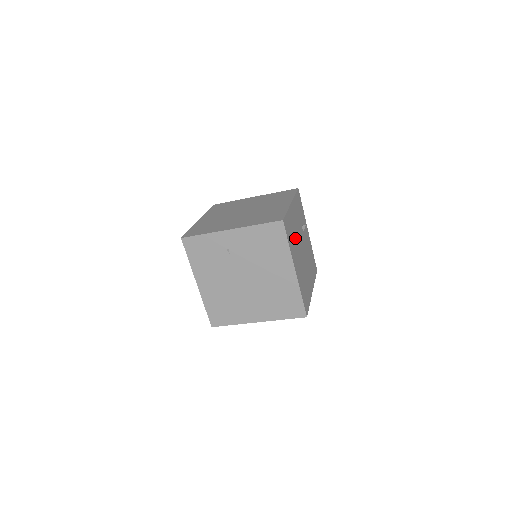
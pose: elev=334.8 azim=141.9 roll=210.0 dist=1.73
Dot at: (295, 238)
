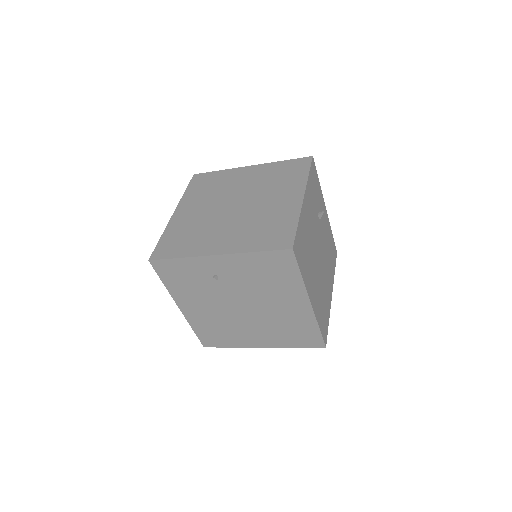
Dot at: (310, 250)
